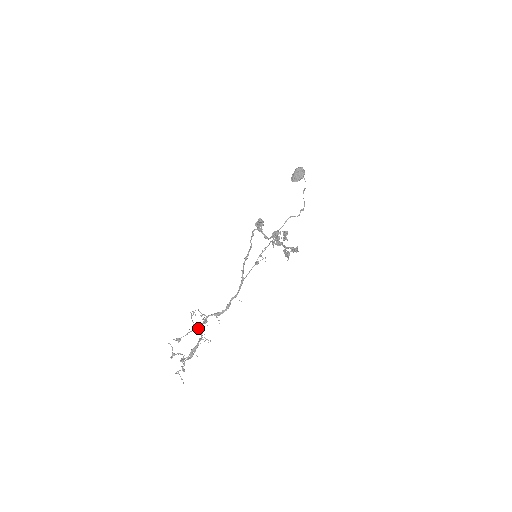
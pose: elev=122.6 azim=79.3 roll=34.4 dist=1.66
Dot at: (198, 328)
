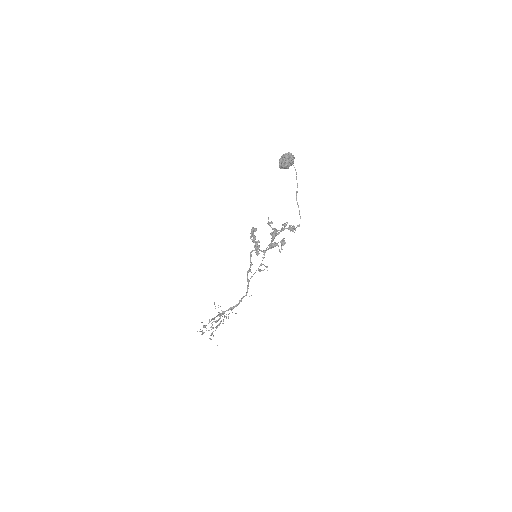
Dot at: occluded
